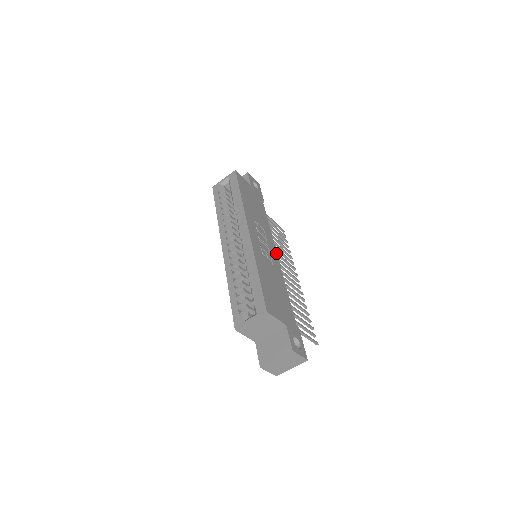
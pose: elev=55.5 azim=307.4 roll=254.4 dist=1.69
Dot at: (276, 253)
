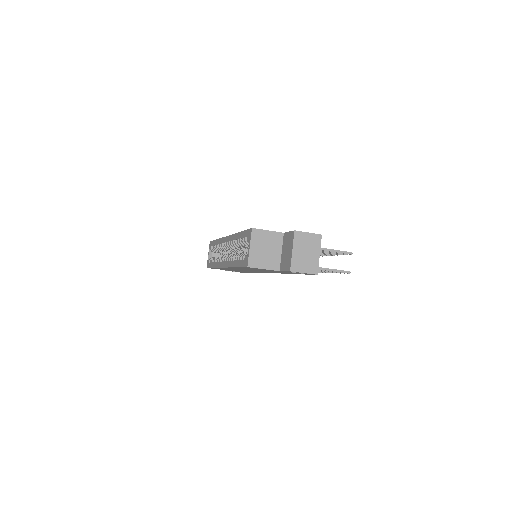
Dot at: occluded
